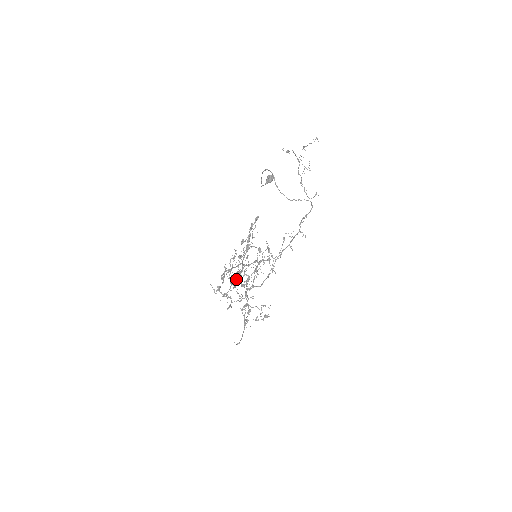
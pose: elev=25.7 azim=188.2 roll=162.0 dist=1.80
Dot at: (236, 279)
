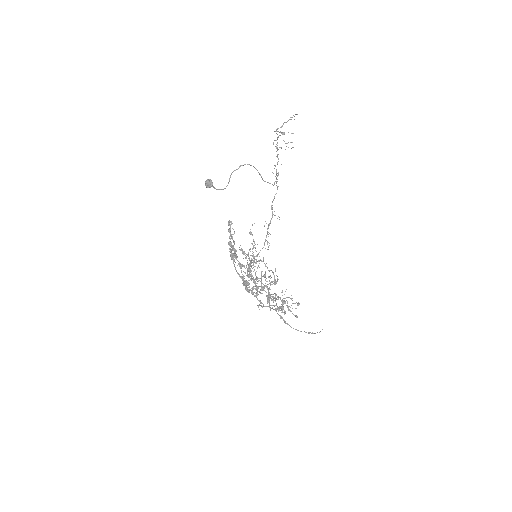
Dot at: (250, 289)
